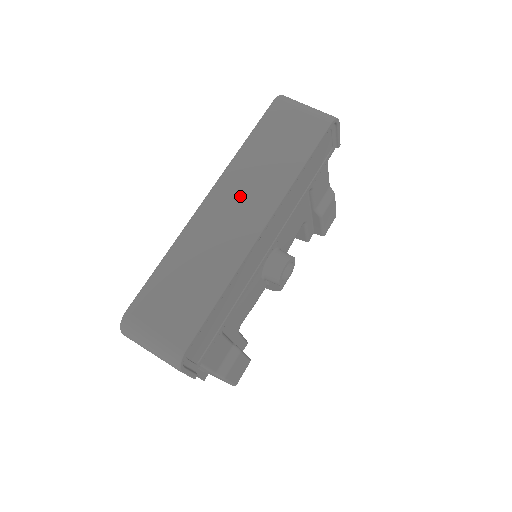
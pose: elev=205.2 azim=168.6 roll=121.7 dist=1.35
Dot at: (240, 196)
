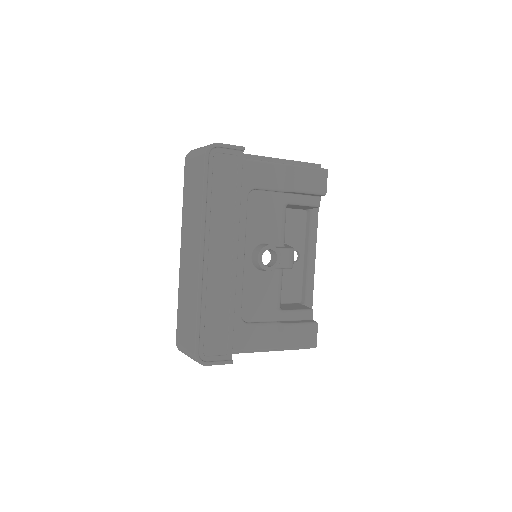
Dot at: (189, 242)
